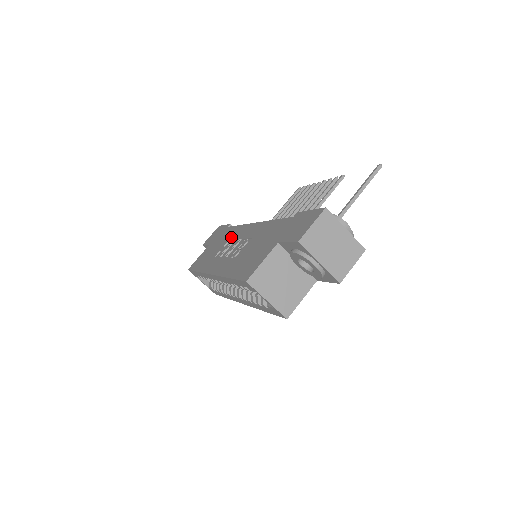
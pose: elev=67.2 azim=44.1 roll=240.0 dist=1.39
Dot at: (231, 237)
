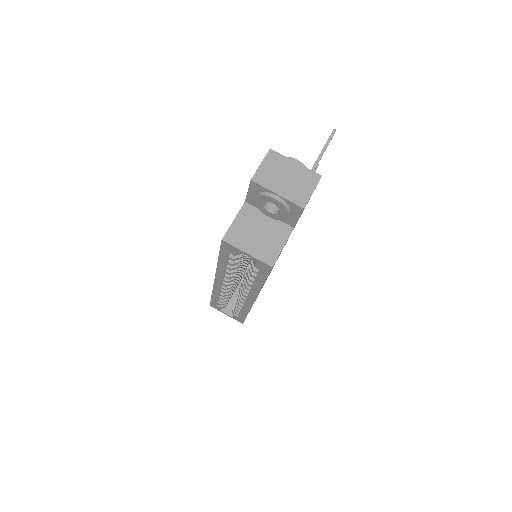
Dot at: occluded
